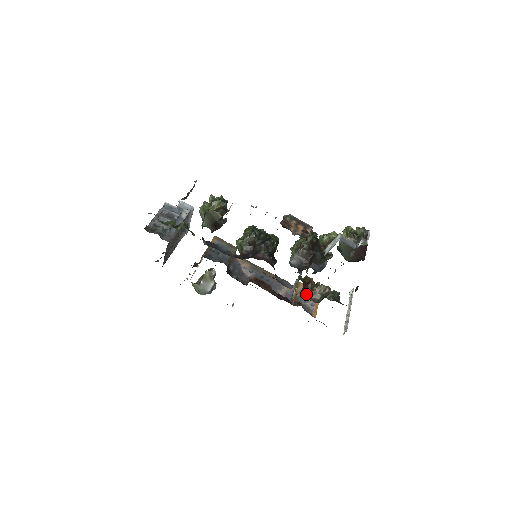
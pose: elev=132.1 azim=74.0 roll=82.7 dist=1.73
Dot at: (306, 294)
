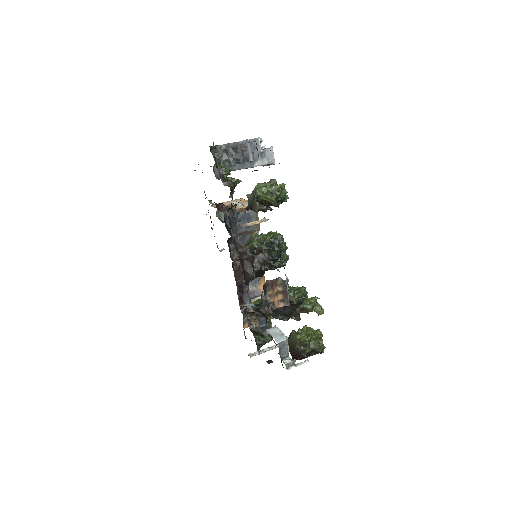
Dot at: (251, 316)
